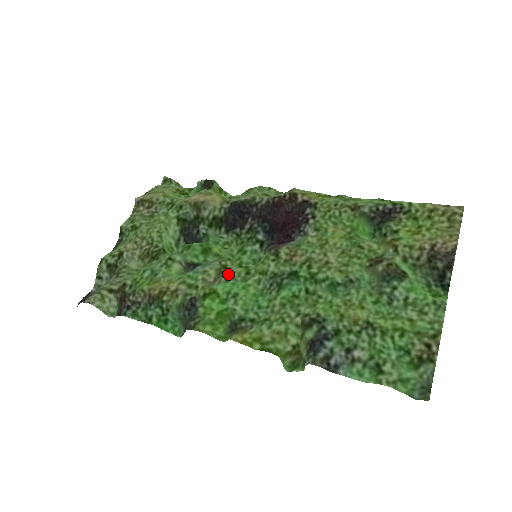
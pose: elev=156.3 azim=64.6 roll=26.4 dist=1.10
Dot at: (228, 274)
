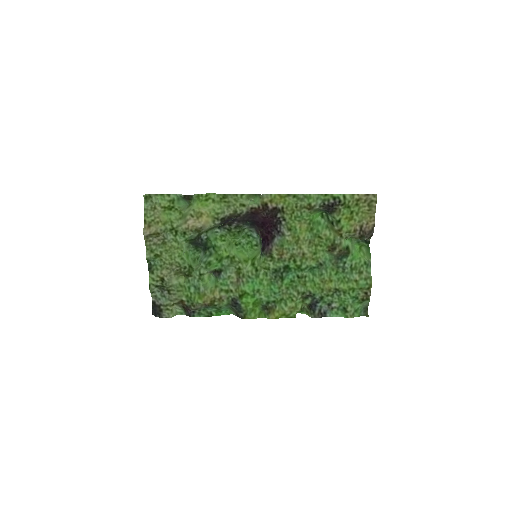
Dot at: (245, 275)
